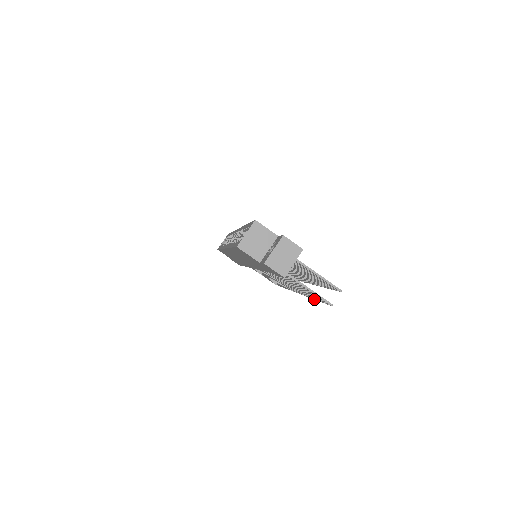
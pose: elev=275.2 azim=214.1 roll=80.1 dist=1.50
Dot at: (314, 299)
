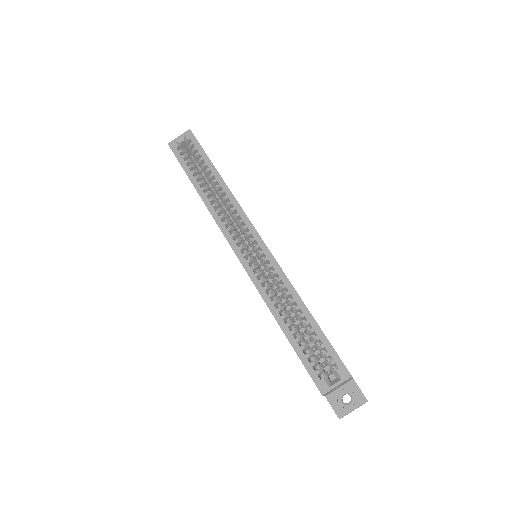
Dot at: occluded
